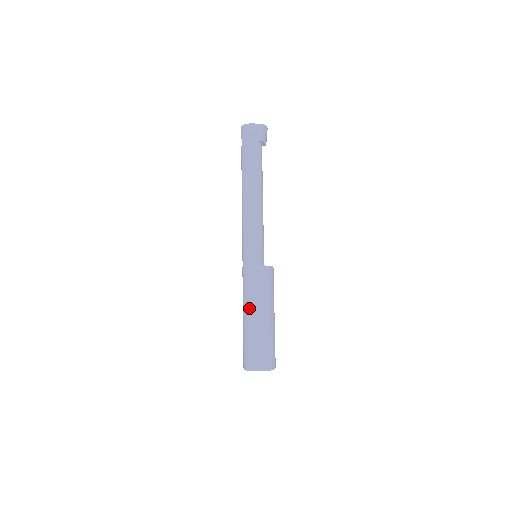
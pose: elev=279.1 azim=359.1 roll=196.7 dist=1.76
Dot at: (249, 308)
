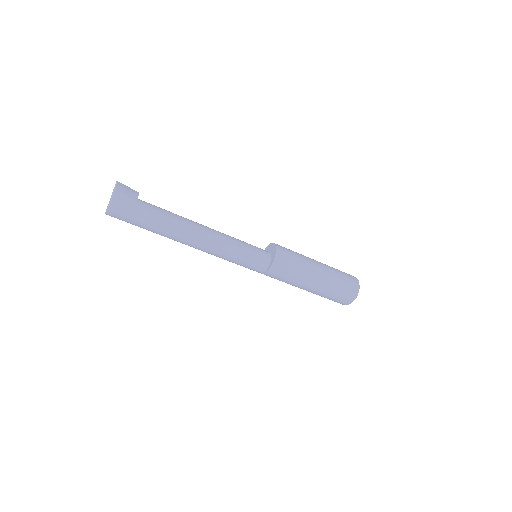
Dot at: (302, 287)
